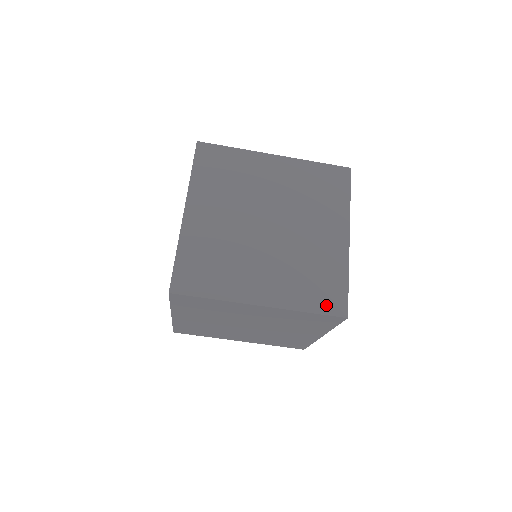
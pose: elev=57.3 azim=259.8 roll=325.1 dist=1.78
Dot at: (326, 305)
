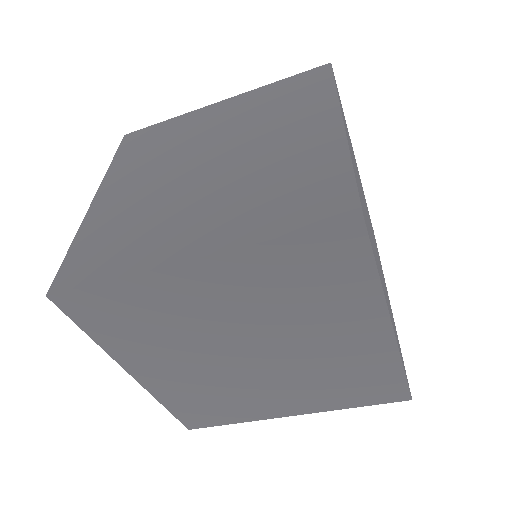
Dot at: occluded
